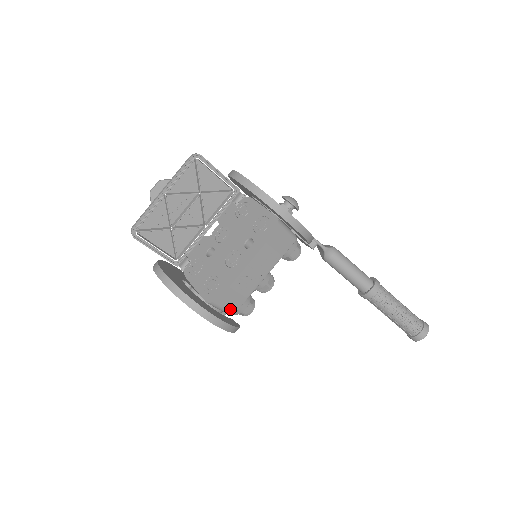
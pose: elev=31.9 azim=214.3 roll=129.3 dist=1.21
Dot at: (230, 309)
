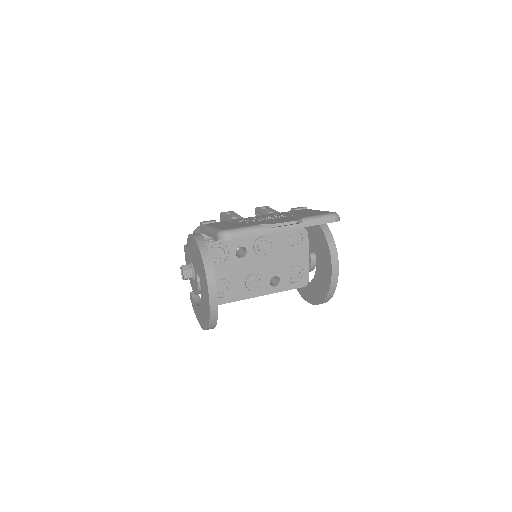
Dot at: occluded
